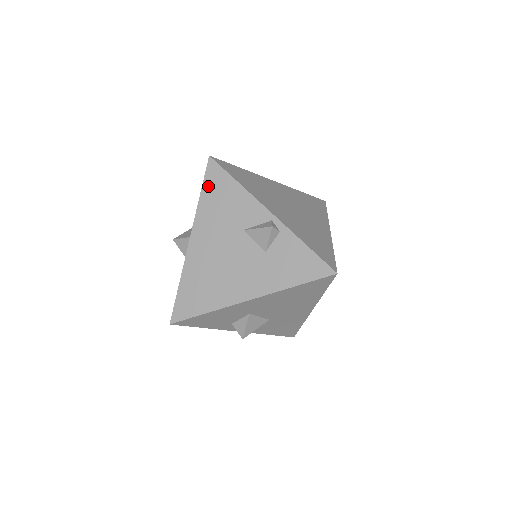
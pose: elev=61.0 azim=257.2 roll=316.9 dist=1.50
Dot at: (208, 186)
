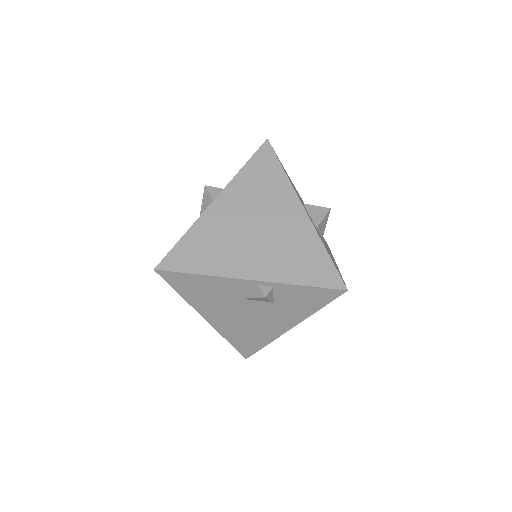
Dot at: (179, 288)
